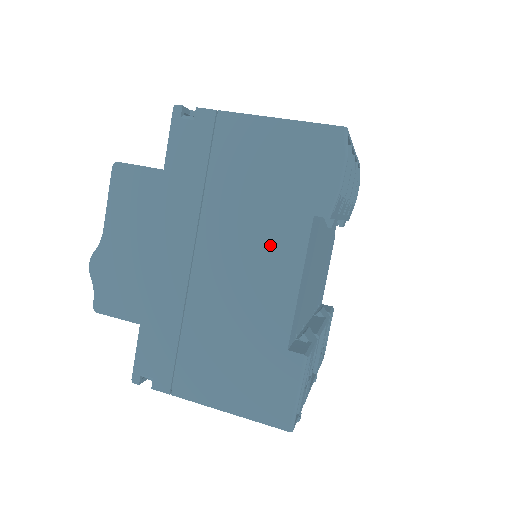
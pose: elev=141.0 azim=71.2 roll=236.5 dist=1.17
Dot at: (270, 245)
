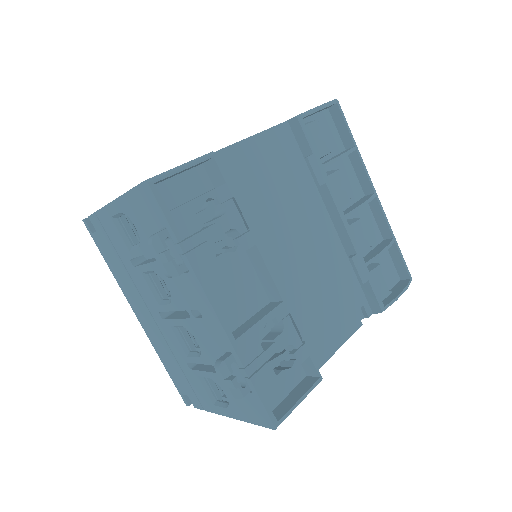
Dot at: occluded
